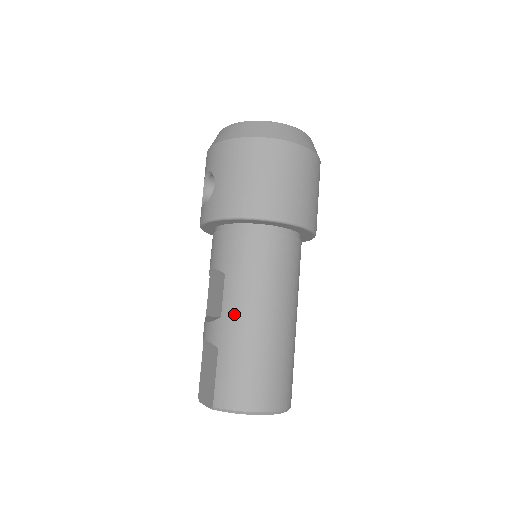
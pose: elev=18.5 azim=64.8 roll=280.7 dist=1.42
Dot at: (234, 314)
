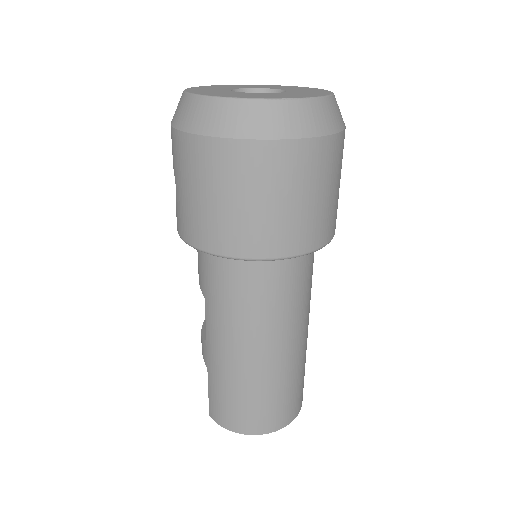
Dot at: (216, 345)
